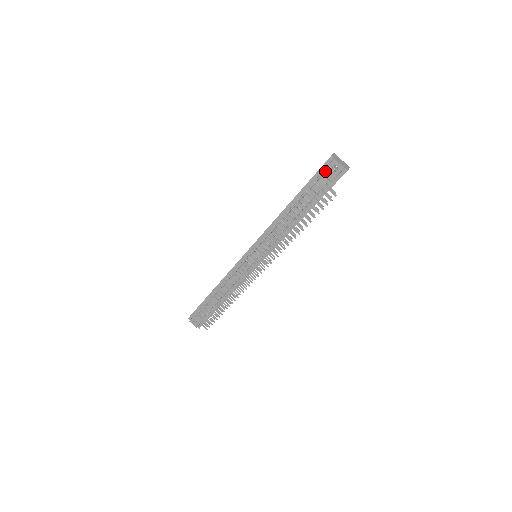
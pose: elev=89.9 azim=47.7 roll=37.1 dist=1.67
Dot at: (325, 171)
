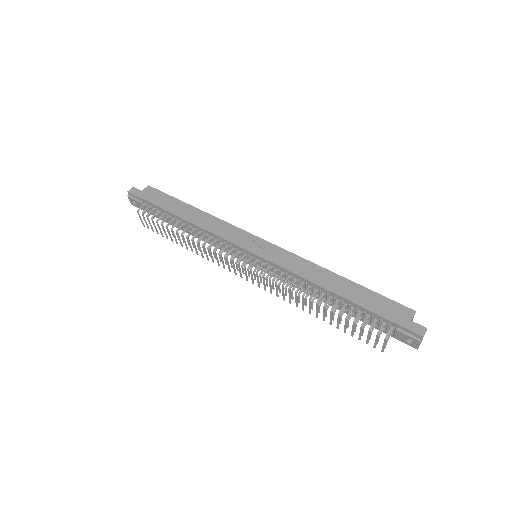
Dot at: (401, 333)
